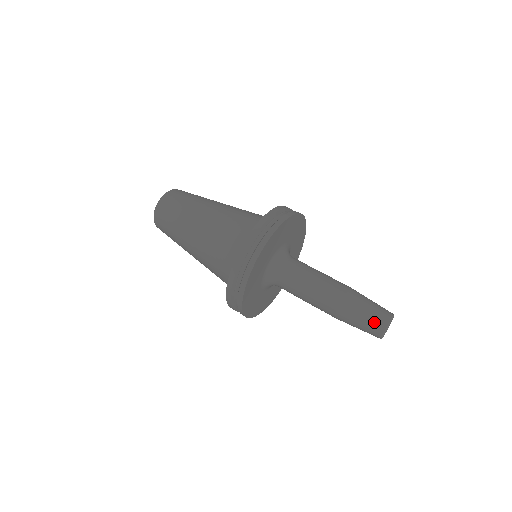
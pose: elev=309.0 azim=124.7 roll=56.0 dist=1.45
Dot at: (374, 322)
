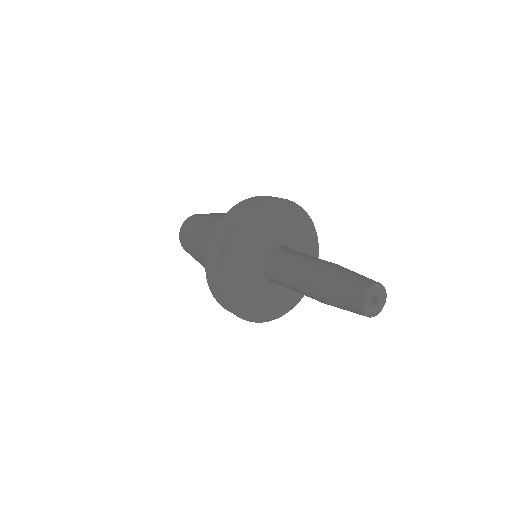
Dot at: (352, 289)
